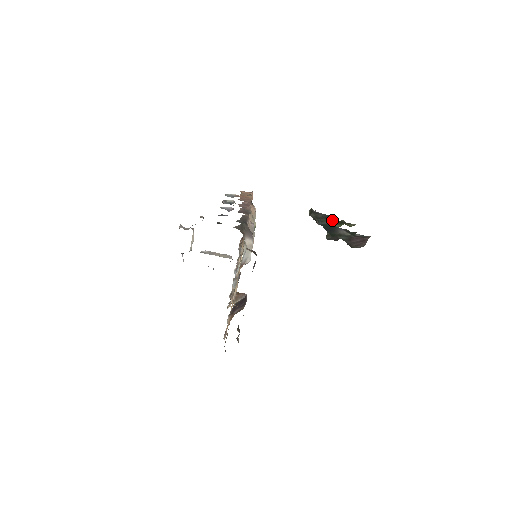
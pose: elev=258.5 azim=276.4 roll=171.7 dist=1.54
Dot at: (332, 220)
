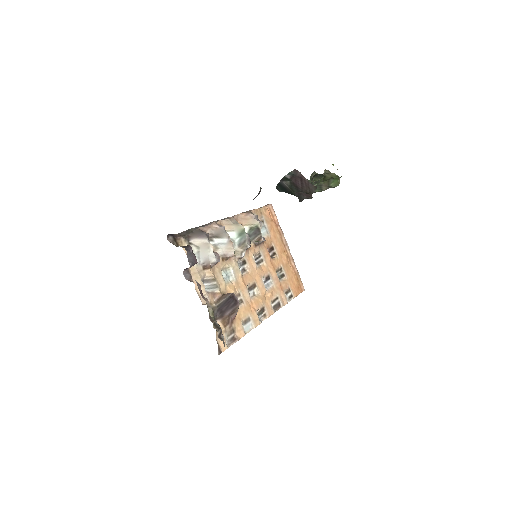
Dot at: (310, 182)
